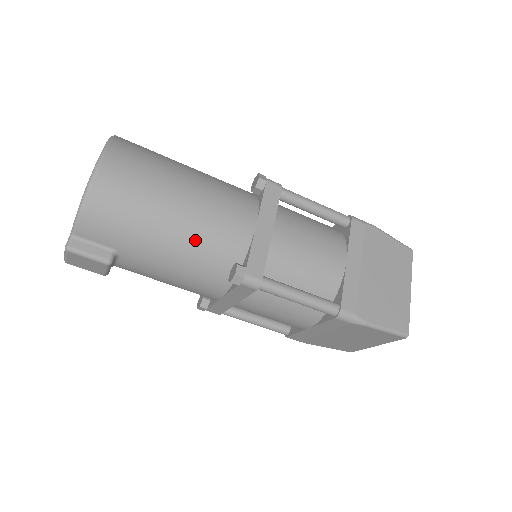
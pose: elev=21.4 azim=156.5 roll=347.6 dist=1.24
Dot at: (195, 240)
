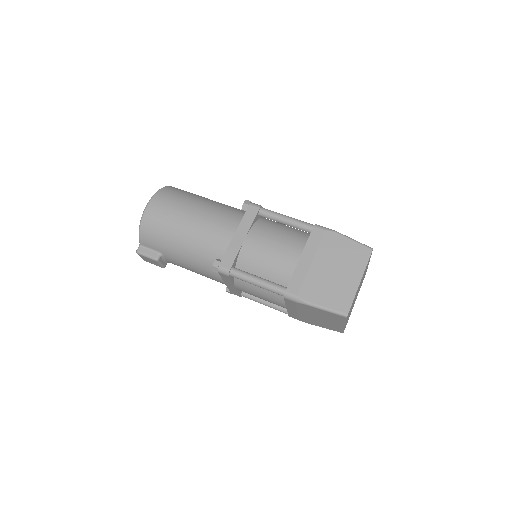
Dot at: (196, 245)
